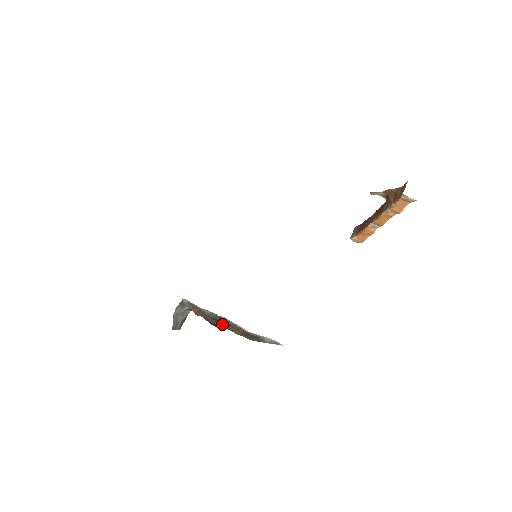
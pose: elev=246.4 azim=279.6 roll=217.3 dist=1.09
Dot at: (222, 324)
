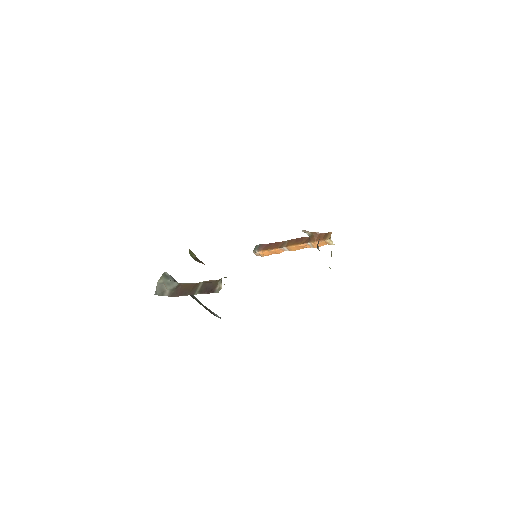
Dot at: (193, 298)
